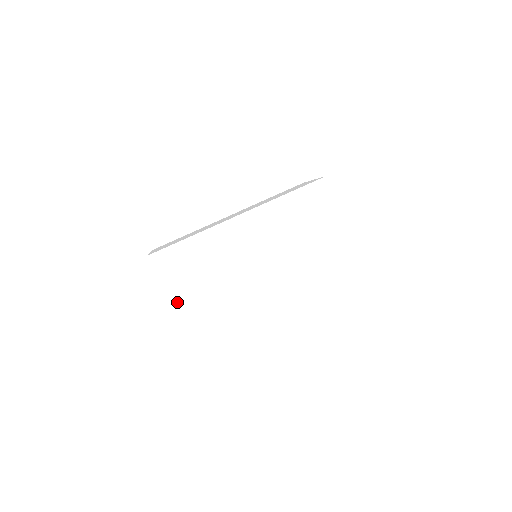
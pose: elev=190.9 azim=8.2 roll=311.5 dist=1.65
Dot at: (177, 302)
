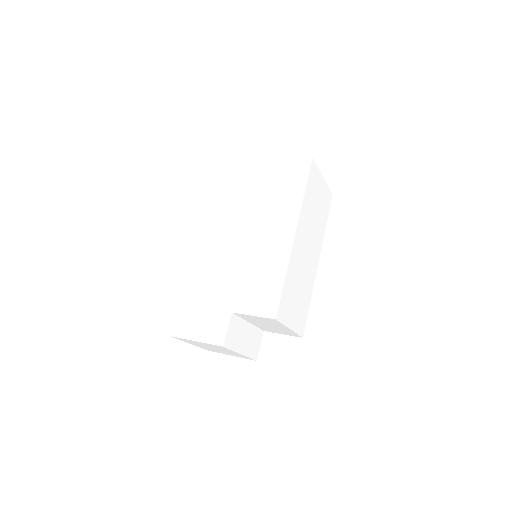
Dot at: (218, 338)
